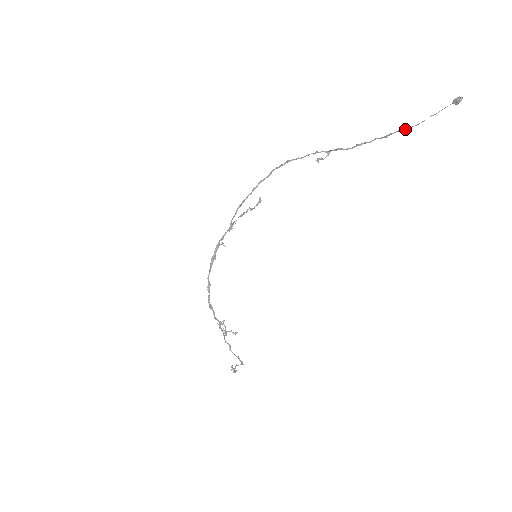
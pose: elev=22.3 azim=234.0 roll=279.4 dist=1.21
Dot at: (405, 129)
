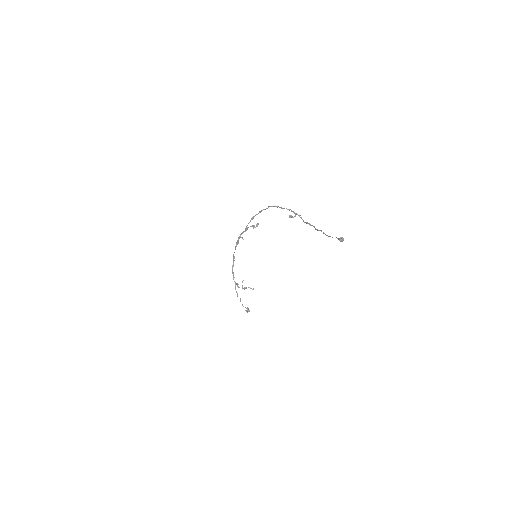
Dot at: (324, 233)
